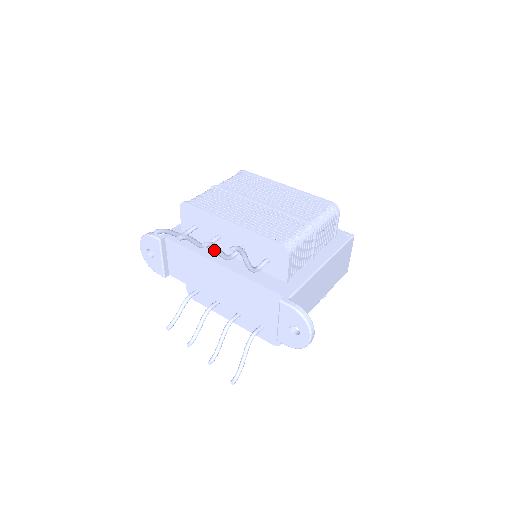
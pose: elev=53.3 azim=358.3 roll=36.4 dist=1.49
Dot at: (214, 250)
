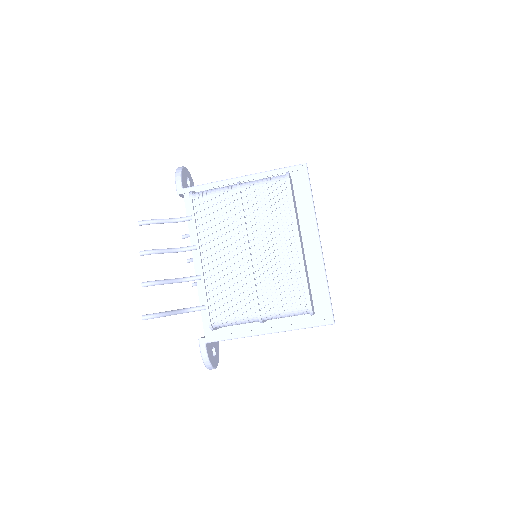
Dot at: occluded
